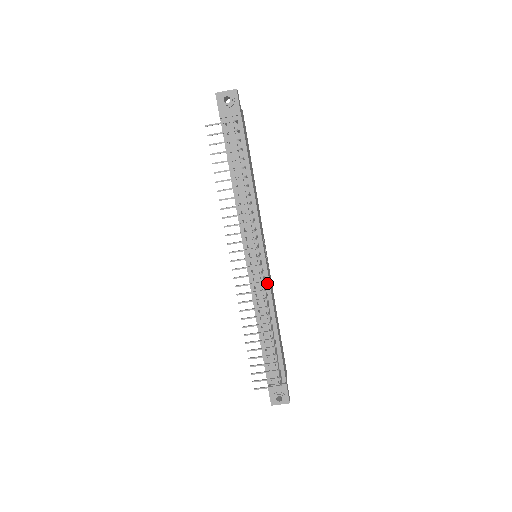
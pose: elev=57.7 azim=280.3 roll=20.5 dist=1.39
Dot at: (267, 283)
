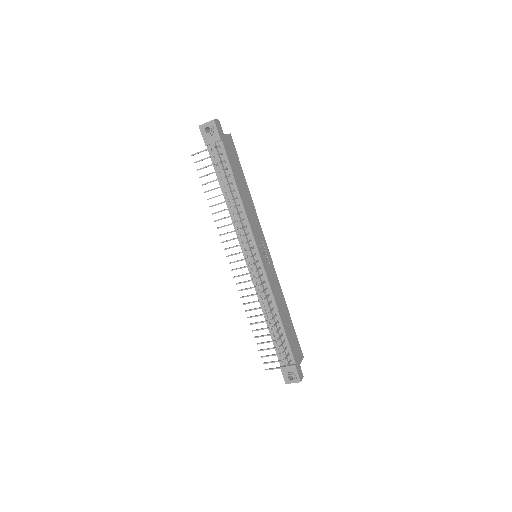
Dot at: (265, 279)
